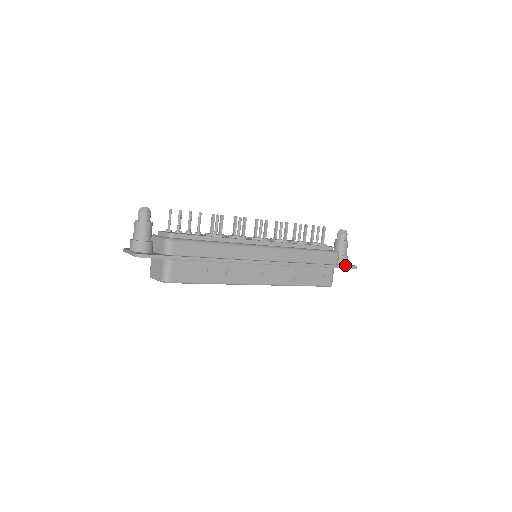
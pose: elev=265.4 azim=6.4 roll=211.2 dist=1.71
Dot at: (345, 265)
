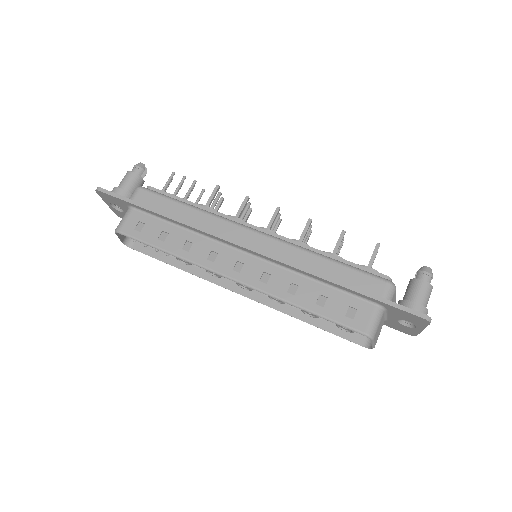
Dot at: (402, 306)
